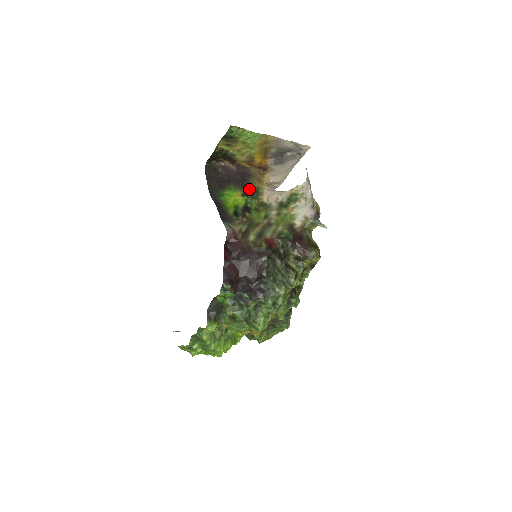
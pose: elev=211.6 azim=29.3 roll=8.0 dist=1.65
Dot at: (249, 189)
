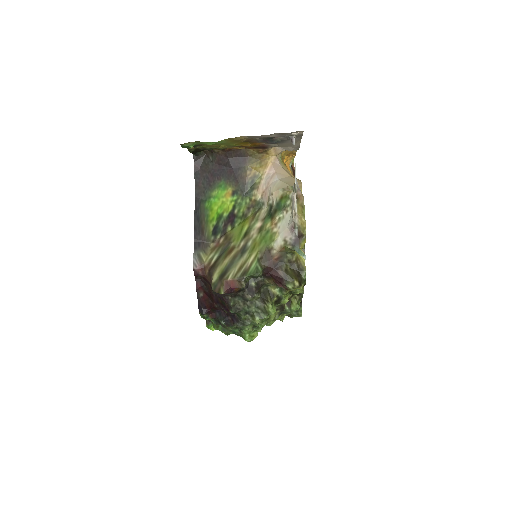
Dot at: (242, 182)
